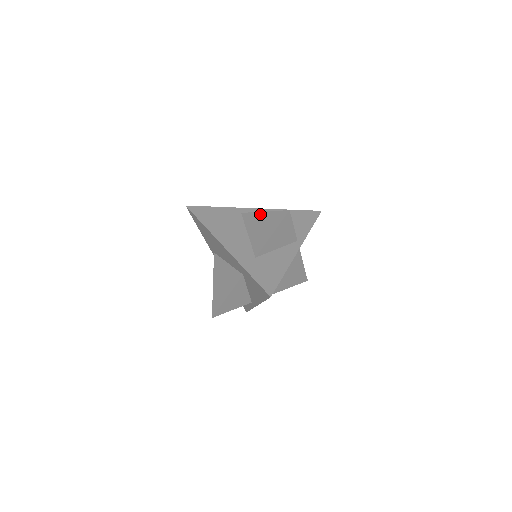
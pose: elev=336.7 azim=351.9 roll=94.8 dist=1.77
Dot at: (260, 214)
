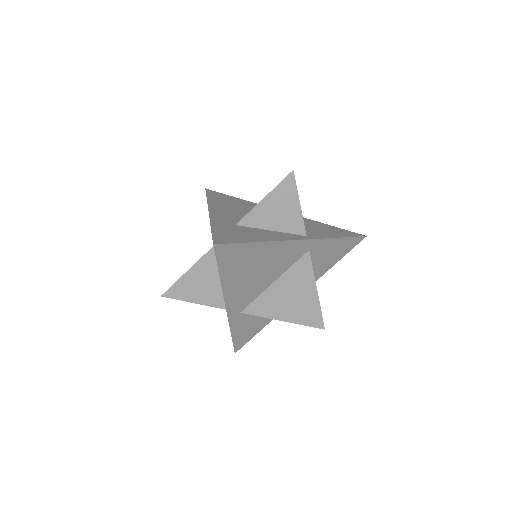
Dot at: occluded
